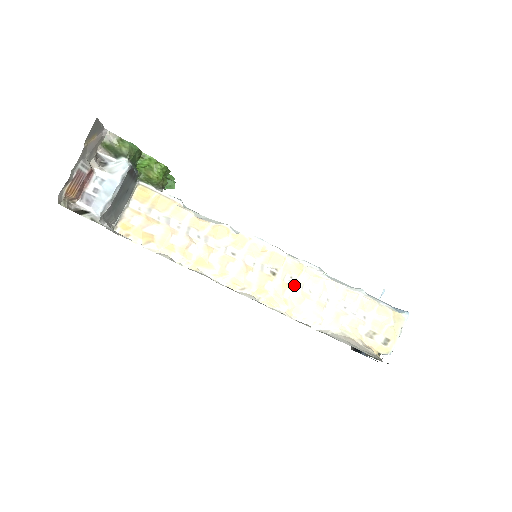
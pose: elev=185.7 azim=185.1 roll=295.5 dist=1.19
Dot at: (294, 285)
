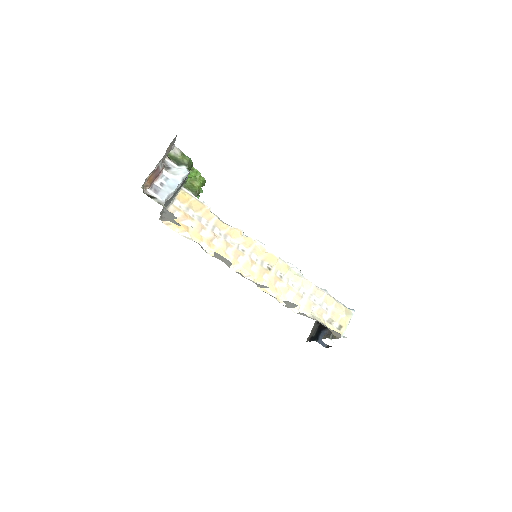
Dot at: (282, 279)
